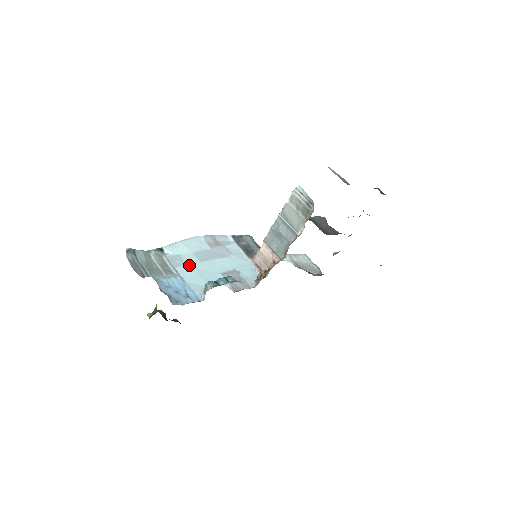
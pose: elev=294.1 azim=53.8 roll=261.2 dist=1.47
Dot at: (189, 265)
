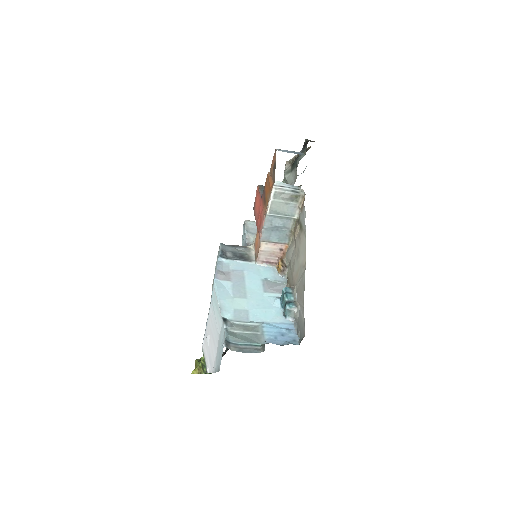
Dot at: (249, 309)
